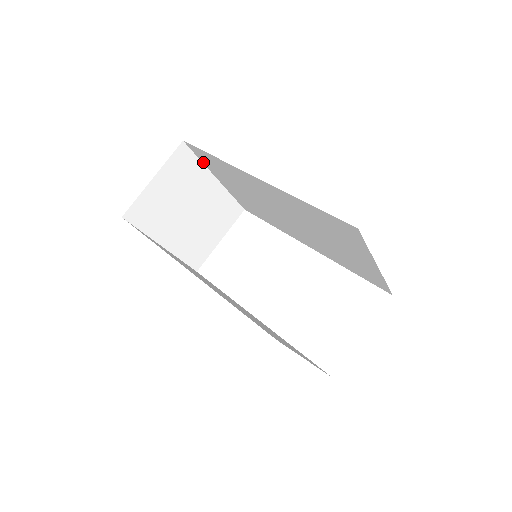
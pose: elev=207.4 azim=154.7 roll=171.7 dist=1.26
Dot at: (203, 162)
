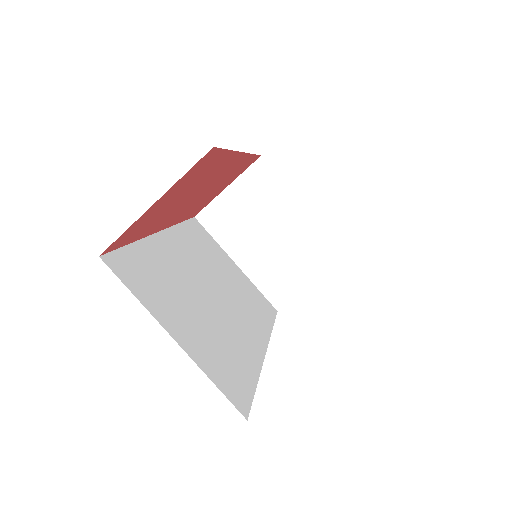
Dot at: (283, 181)
